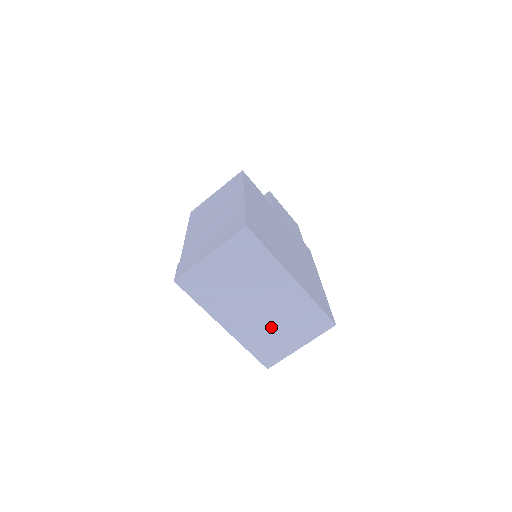
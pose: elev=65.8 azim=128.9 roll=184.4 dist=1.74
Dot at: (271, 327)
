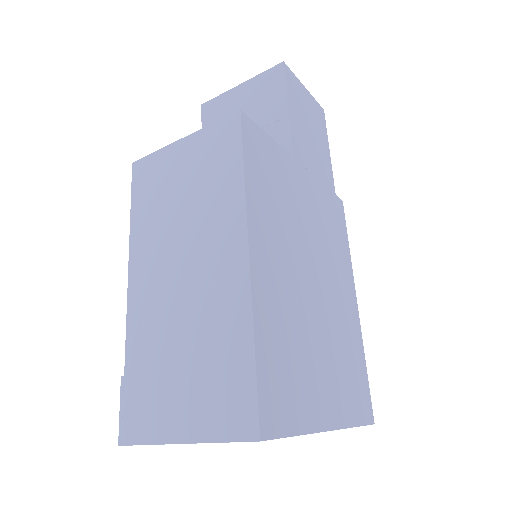
Dot at: occluded
